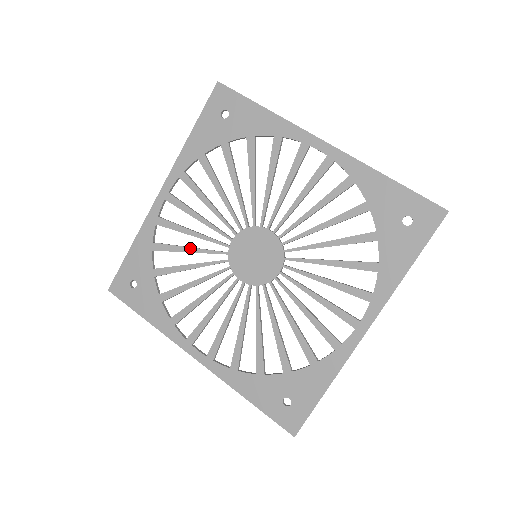
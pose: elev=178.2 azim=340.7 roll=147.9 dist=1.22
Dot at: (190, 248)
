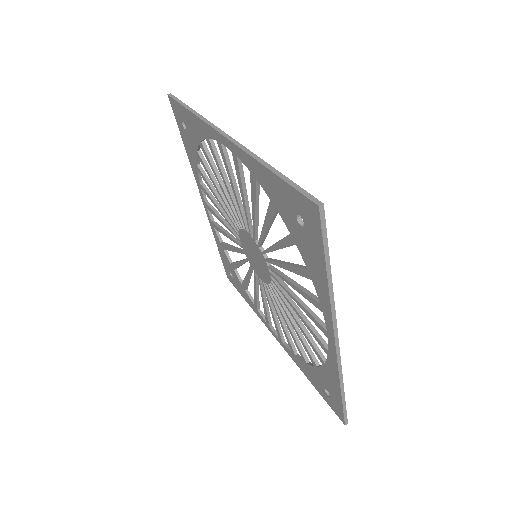
Dot at: (232, 248)
